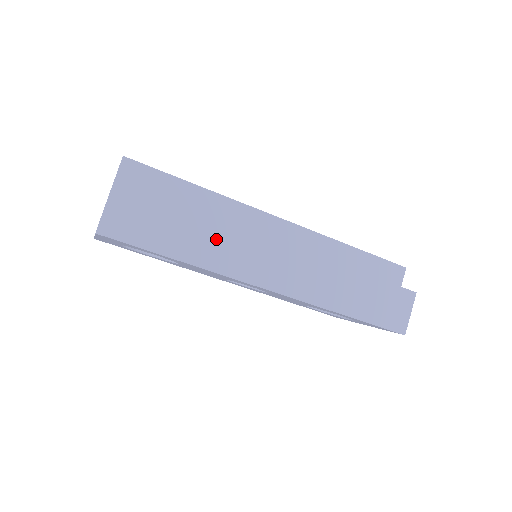
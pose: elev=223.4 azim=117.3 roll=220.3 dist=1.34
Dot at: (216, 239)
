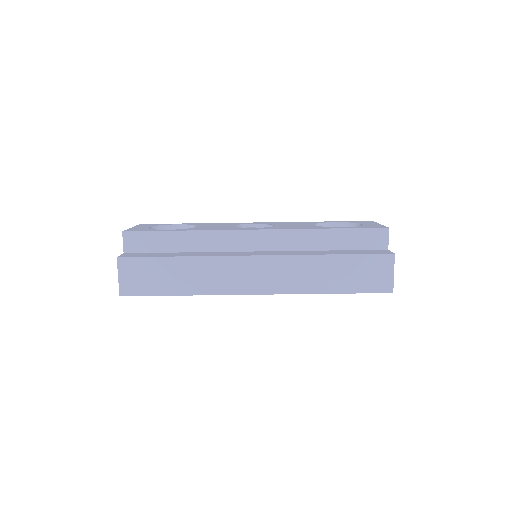
Dot at: (200, 272)
